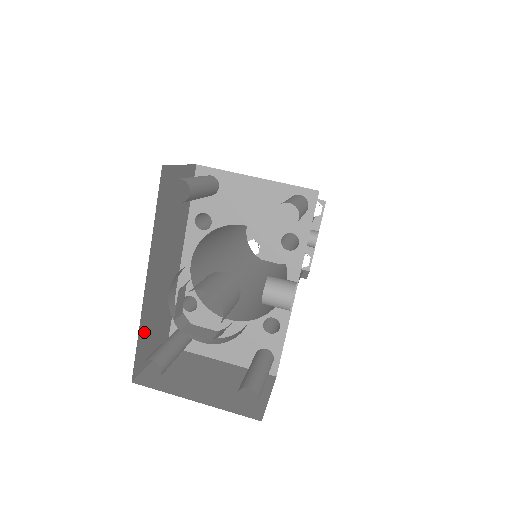
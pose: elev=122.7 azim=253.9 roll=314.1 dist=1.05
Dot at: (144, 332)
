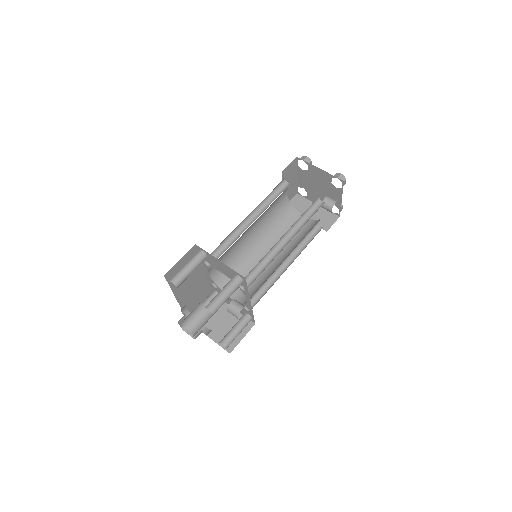
Dot at: (187, 307)
